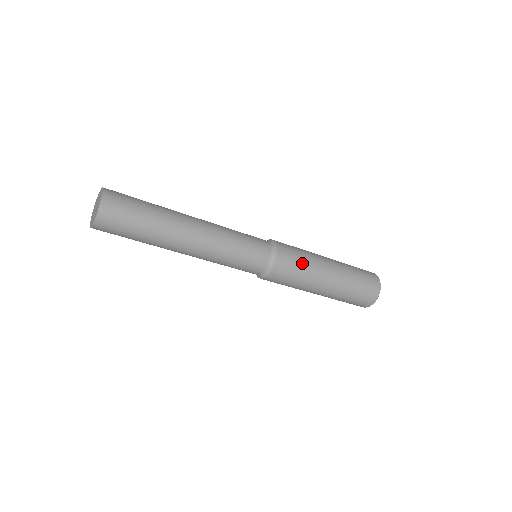
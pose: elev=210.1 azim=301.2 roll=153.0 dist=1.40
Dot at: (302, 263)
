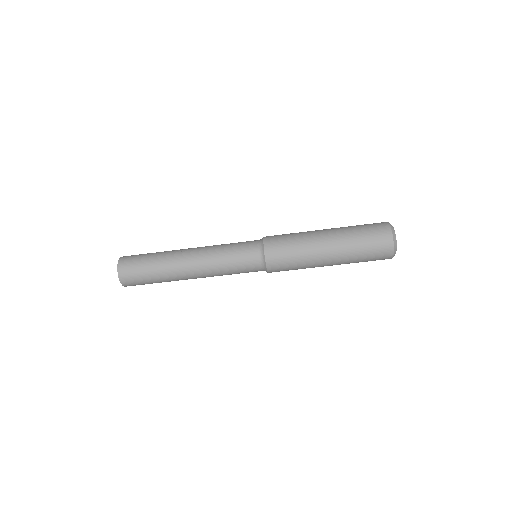
Dot at: occluded
